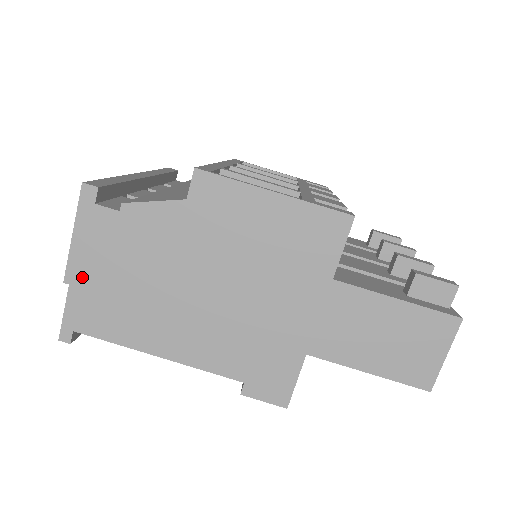
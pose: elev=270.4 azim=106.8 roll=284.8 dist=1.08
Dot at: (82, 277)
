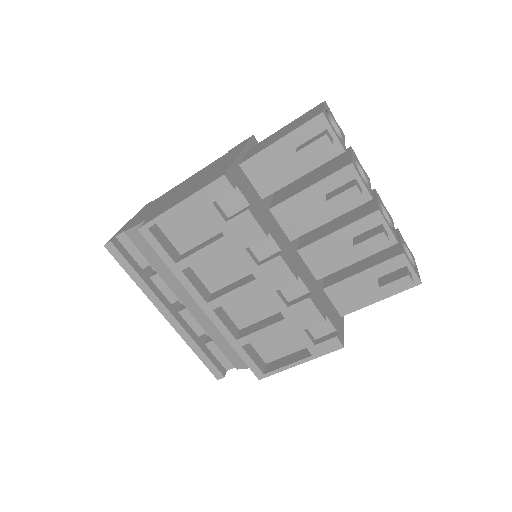
Dot at: occluded
